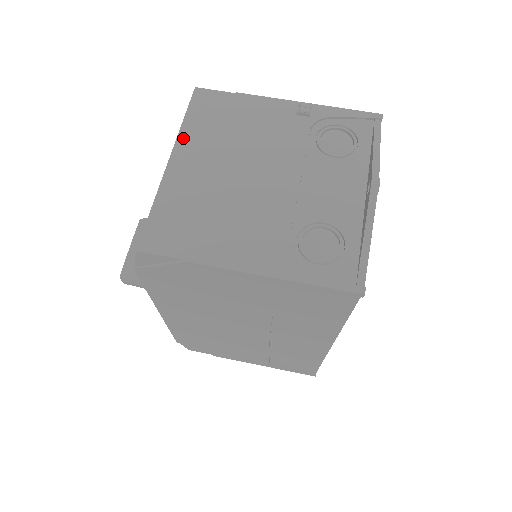
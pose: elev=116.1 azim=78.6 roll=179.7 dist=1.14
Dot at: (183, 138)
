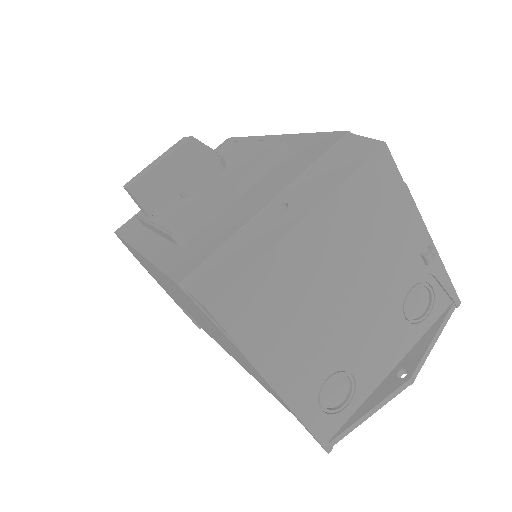
Dot at: (332, 202)
